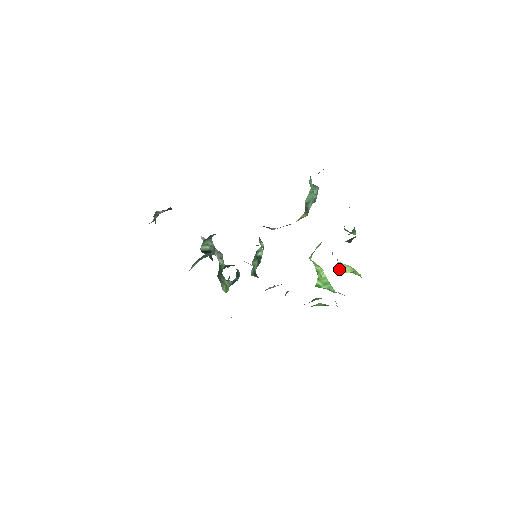
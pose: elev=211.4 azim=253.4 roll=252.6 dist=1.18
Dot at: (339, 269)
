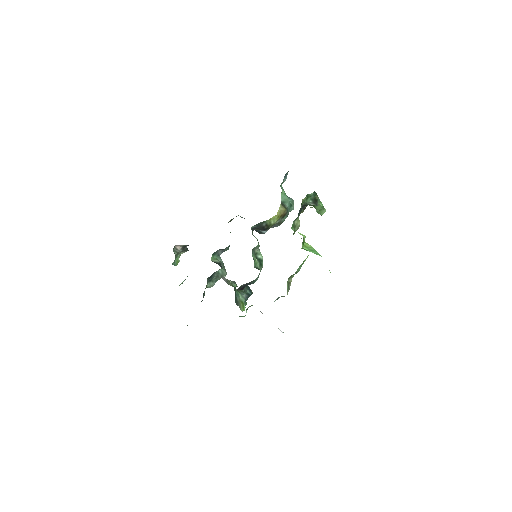
Dot at: occluded
